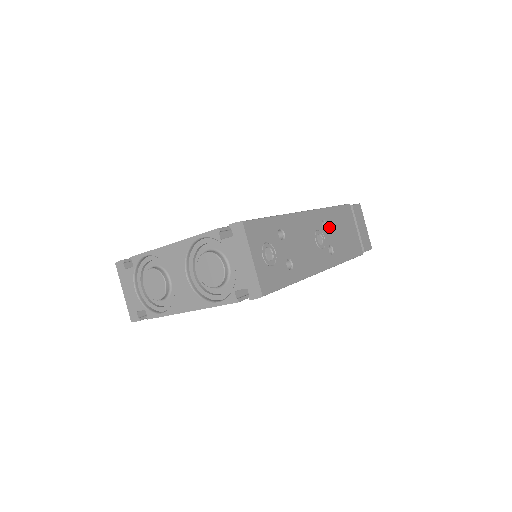
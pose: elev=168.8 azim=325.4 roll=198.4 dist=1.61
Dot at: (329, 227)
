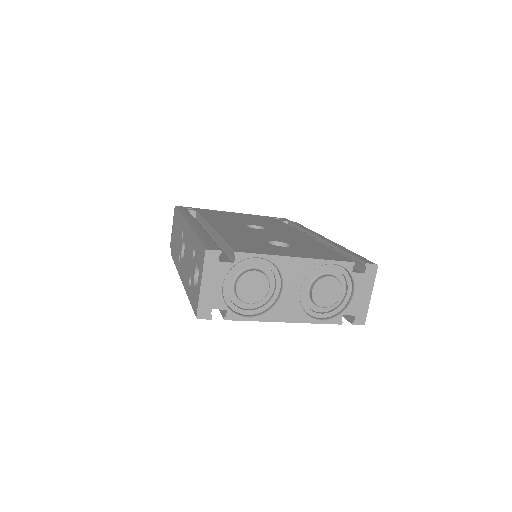
Dot at: occluded
